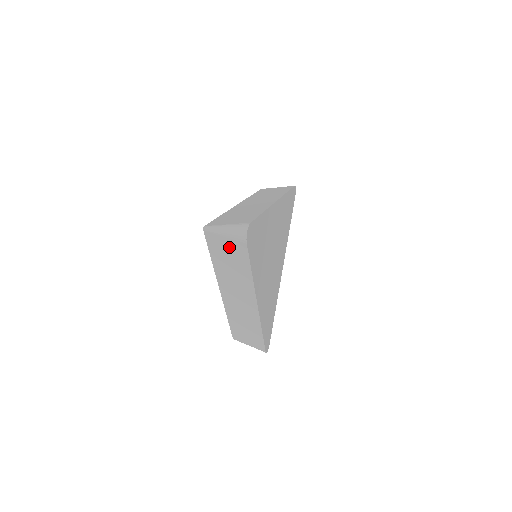
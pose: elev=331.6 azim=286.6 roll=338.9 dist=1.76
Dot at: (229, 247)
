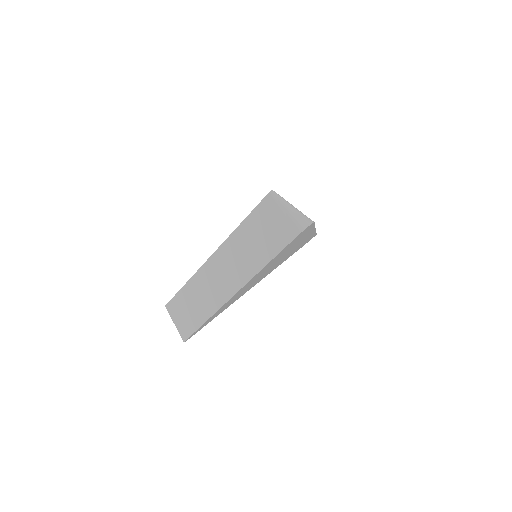
Dot at: occluded
